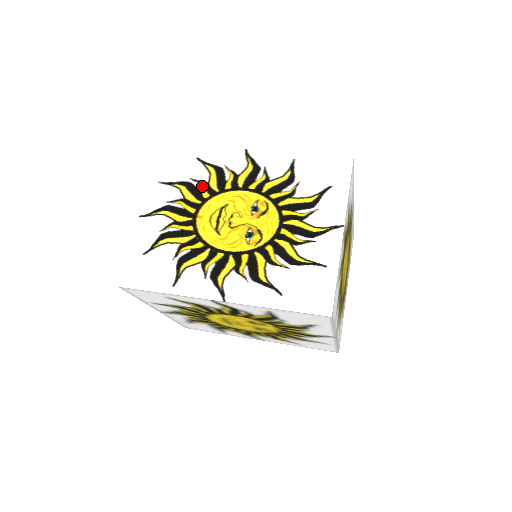
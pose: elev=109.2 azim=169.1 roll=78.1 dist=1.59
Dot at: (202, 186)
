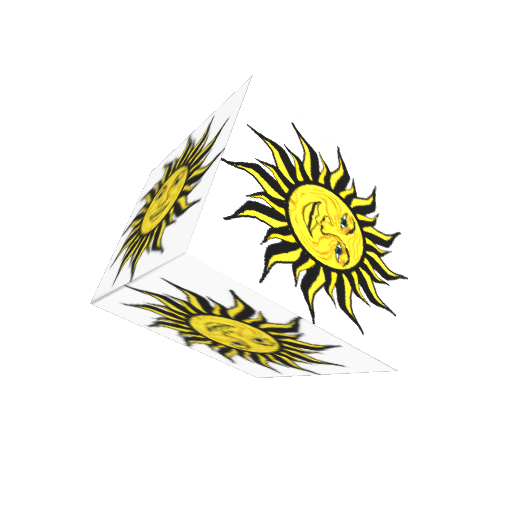
Dot at: (296, 163)
